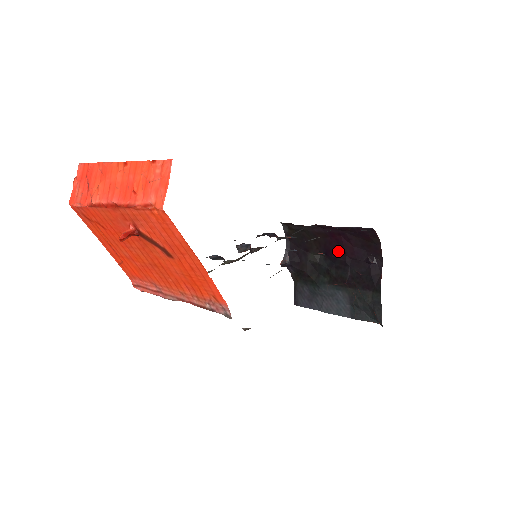
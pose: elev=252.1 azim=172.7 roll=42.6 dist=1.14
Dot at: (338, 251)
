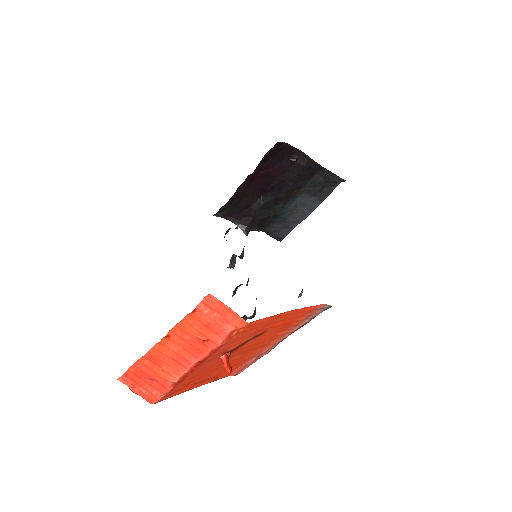
Dot at: (268, 182)
